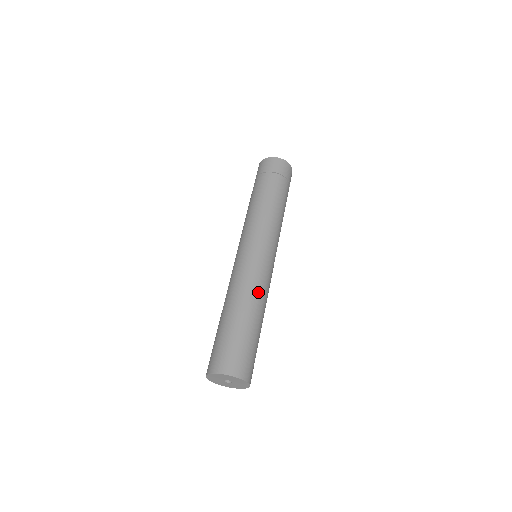
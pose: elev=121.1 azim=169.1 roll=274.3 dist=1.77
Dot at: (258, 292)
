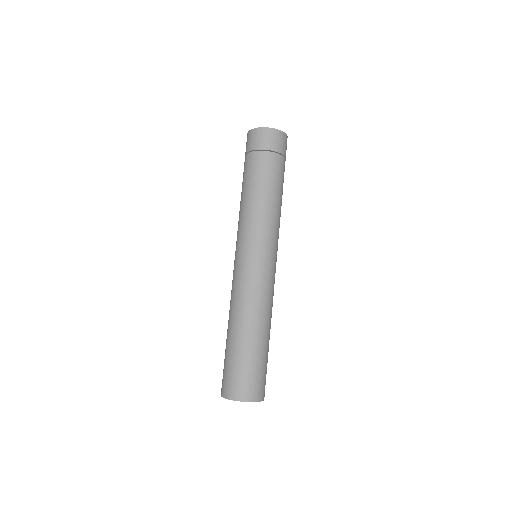
Dot at: occluded
